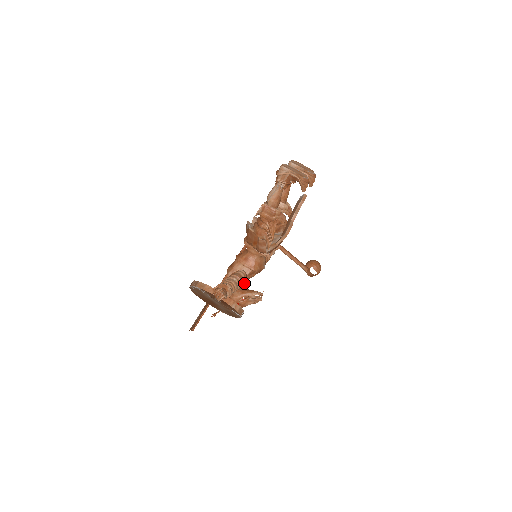
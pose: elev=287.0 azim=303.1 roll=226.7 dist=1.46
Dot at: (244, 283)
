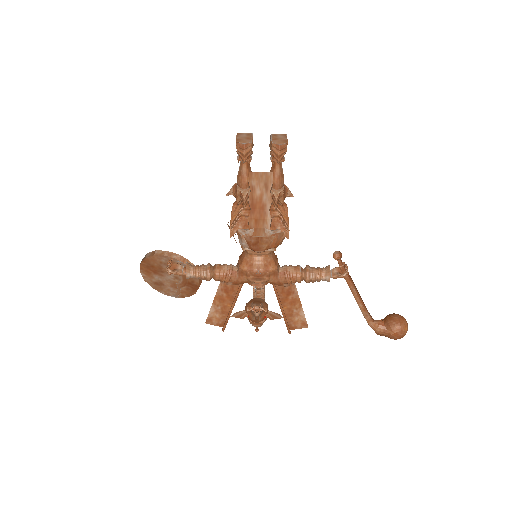
Dot at: (224, 278)
